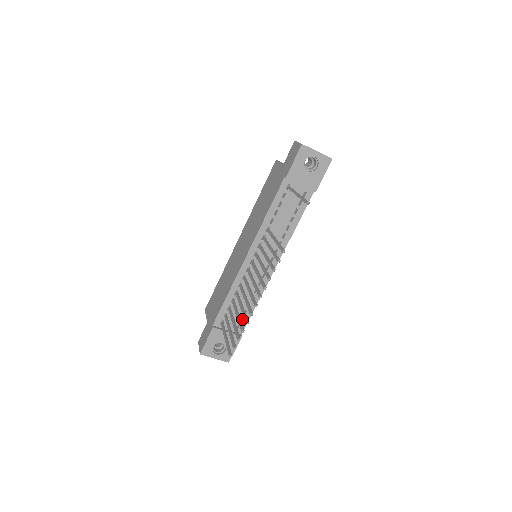
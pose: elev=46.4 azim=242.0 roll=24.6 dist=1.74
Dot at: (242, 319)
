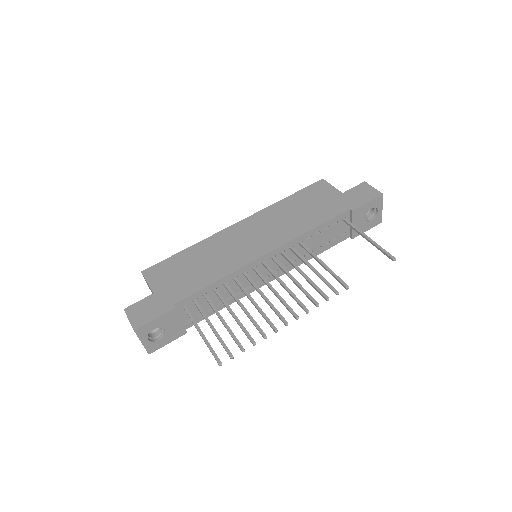
Dot at: (201, 314)
